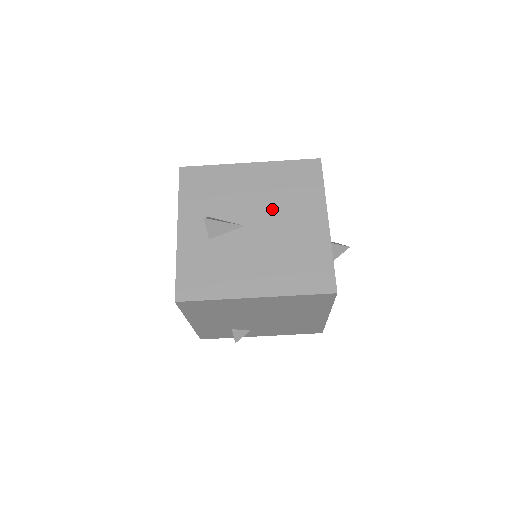
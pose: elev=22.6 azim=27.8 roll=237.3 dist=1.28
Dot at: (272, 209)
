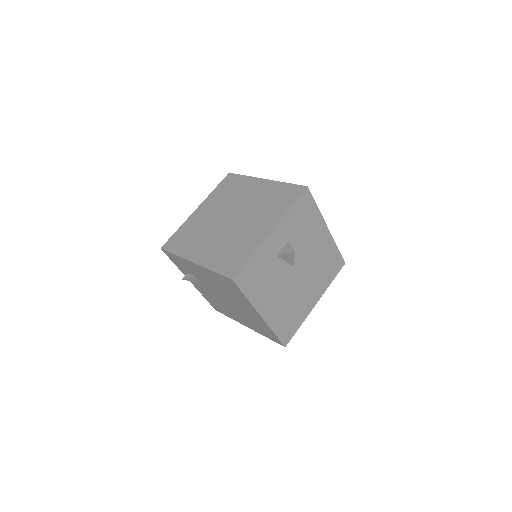
Dot at: (309, 270)
